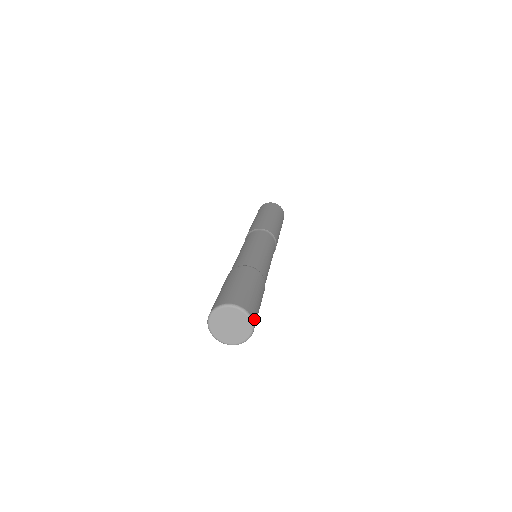
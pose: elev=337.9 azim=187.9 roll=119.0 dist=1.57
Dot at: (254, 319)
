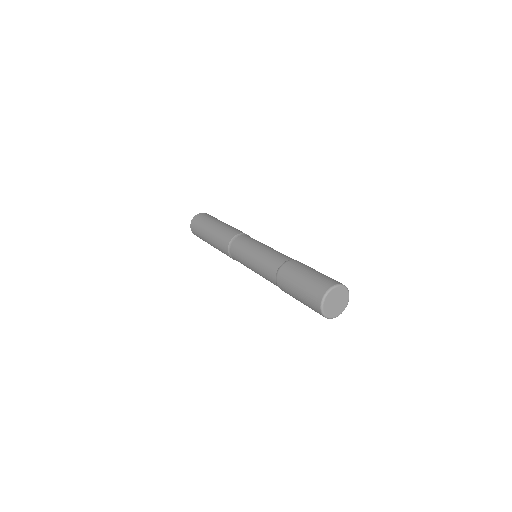
Dot at: occluded
